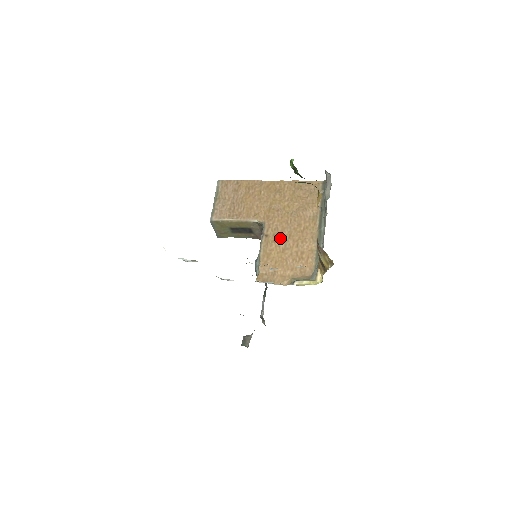
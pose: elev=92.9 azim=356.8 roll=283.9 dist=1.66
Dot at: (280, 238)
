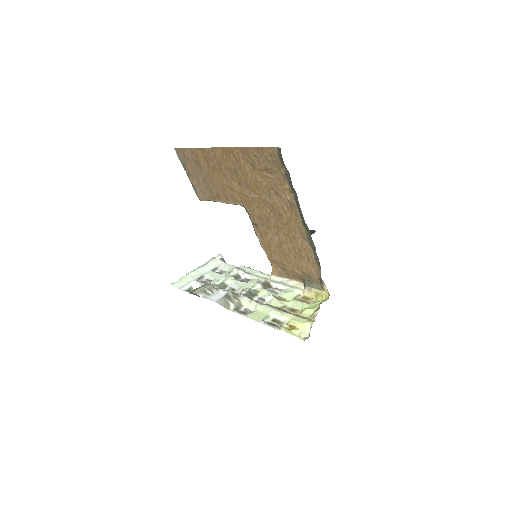
Dot at: (270, 229)
